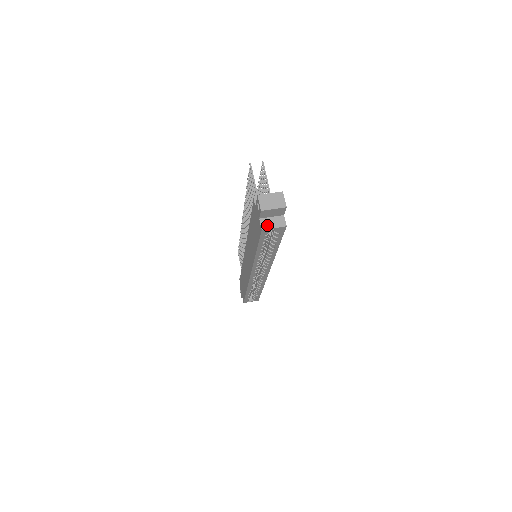
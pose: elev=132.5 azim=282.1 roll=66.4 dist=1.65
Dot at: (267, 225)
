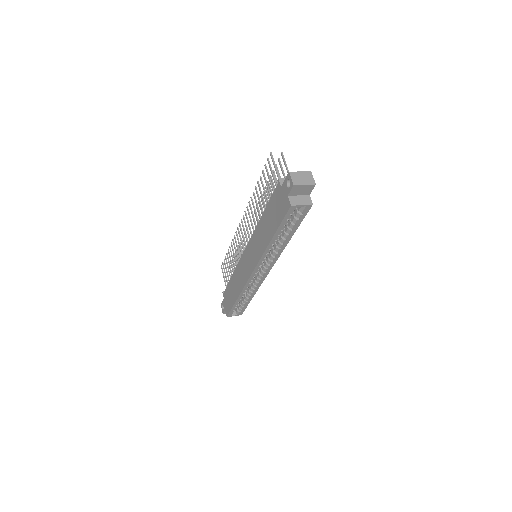
Dot at: (295, 202)
